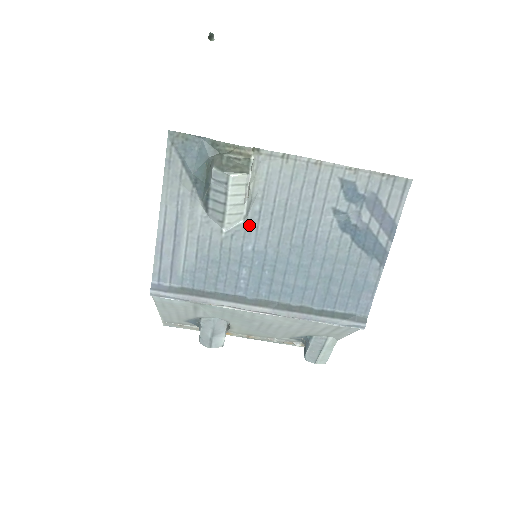
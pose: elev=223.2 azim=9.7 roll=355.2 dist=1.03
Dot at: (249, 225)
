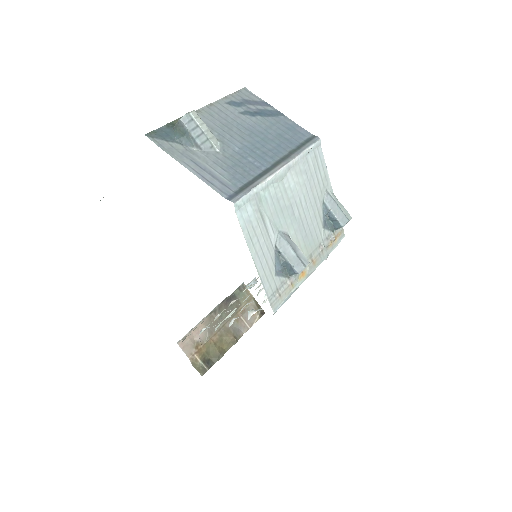
Dot at: (223, 142)
